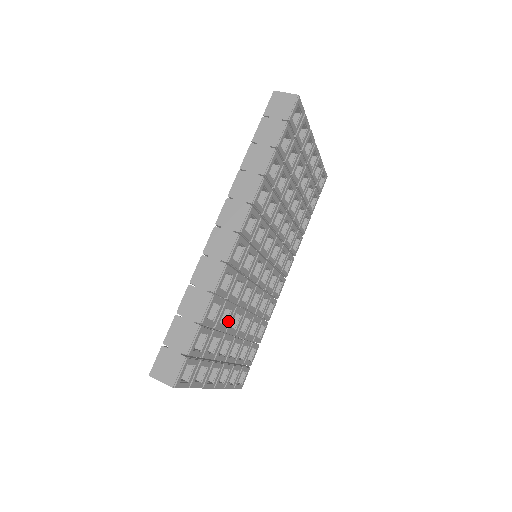
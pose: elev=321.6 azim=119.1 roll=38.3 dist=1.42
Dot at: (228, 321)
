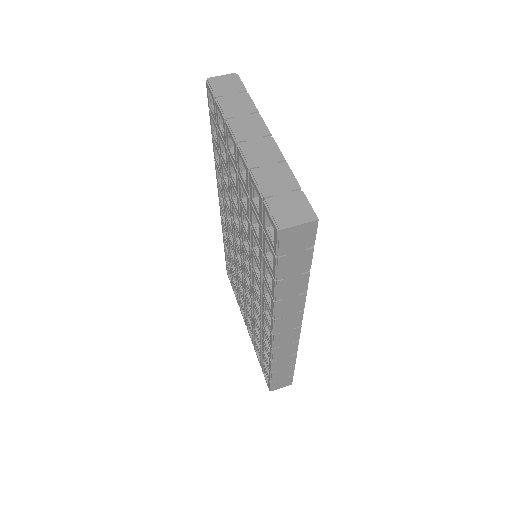
Dot at: occluded
